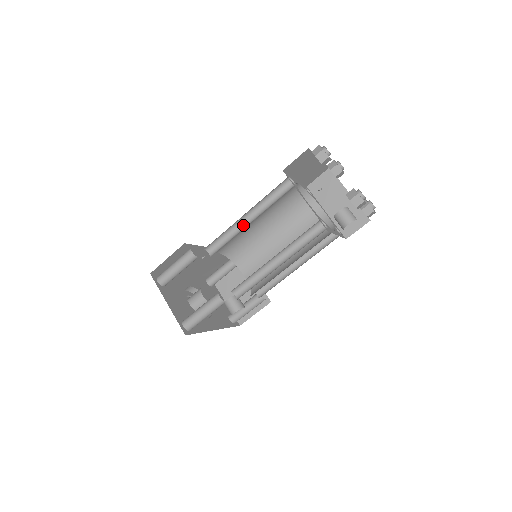
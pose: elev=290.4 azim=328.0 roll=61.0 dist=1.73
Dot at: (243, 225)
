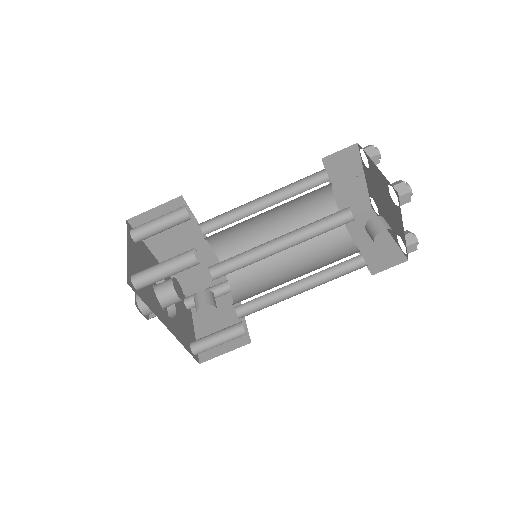
Dot at: (255, 211)
